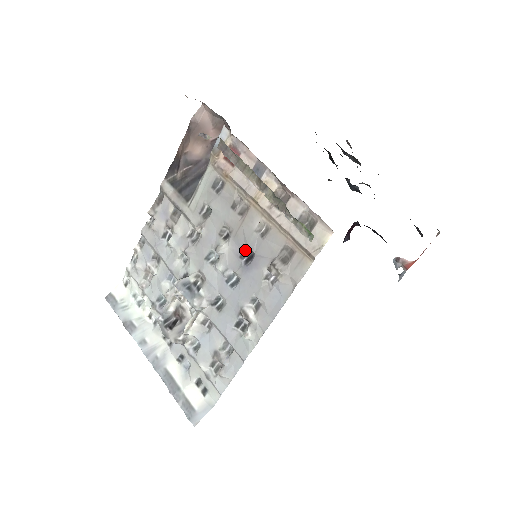
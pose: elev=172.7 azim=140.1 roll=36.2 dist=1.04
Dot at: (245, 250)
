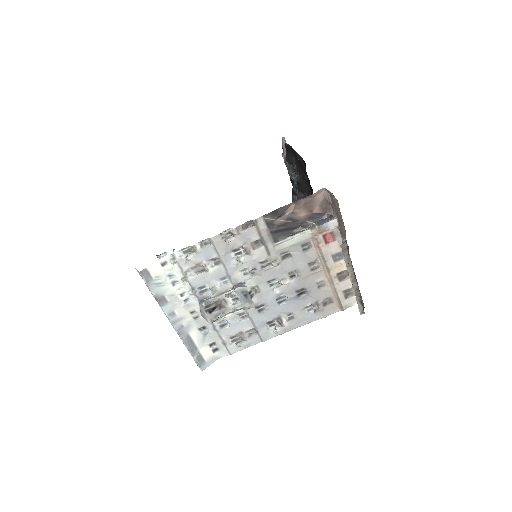
Dot at: (302, 289)
